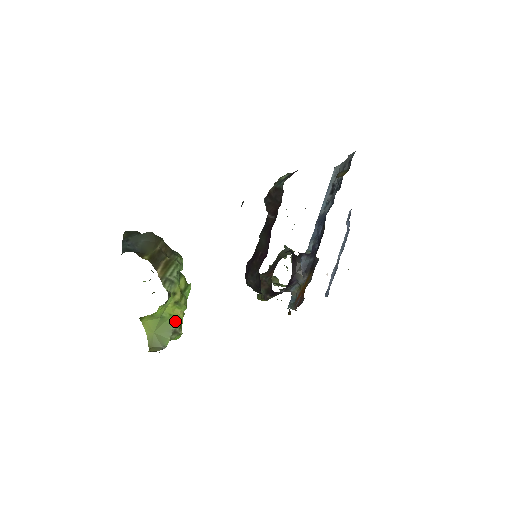
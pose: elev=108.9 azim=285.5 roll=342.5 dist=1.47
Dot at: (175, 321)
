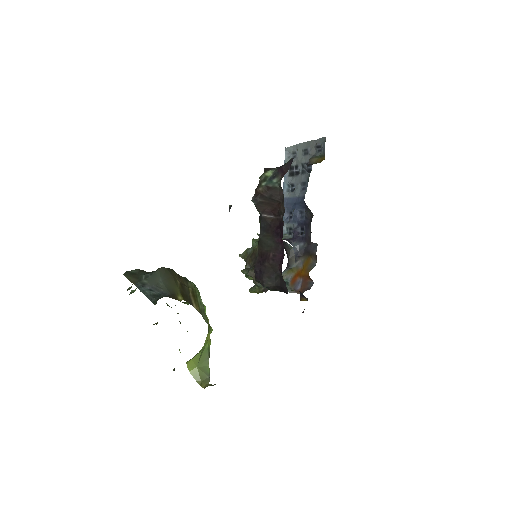
Dot at: (208, 347)
